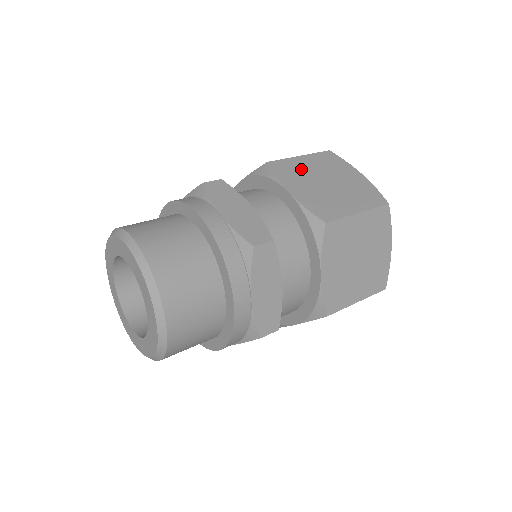
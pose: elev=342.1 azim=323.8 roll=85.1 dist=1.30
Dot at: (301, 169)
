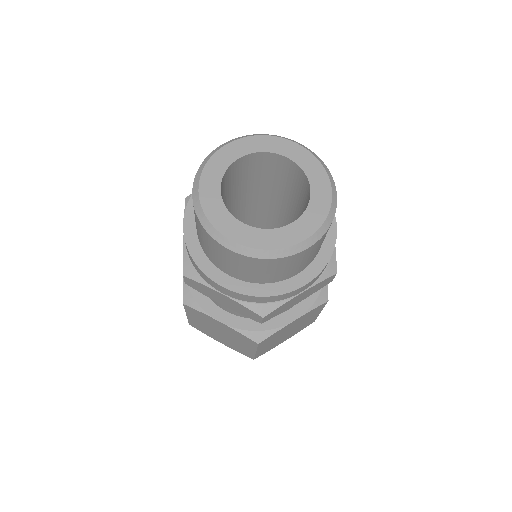
Dot at: occluded
